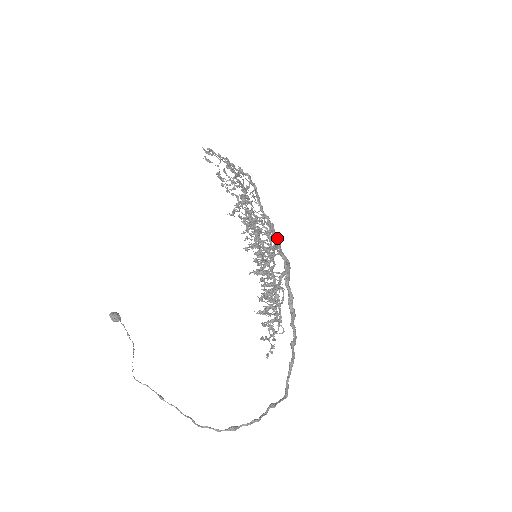
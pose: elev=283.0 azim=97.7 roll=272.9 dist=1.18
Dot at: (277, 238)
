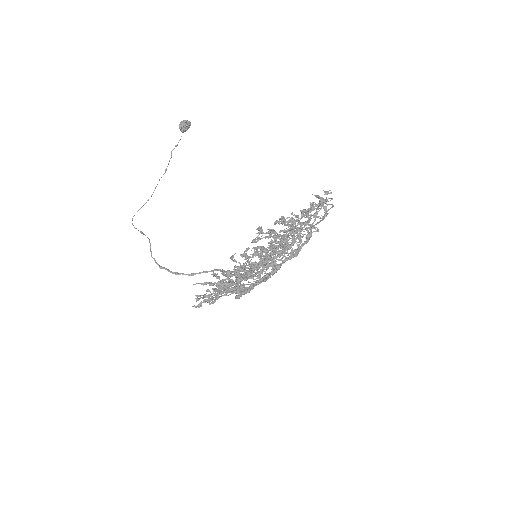
Dot at: occluded
